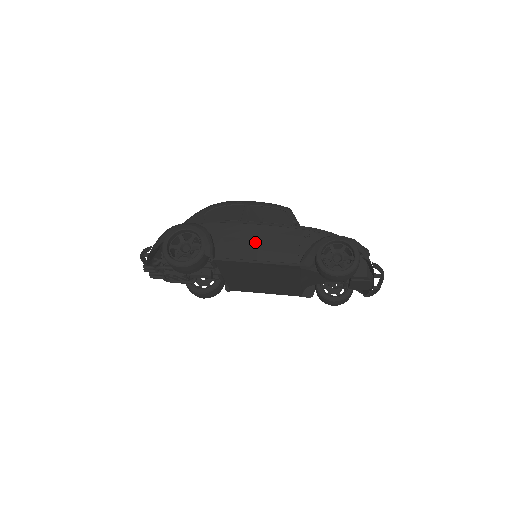
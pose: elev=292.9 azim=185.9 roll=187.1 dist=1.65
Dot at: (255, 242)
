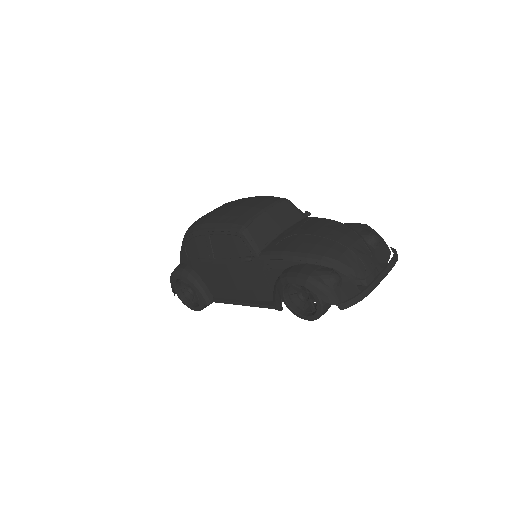
Dot at: (231, 282)
